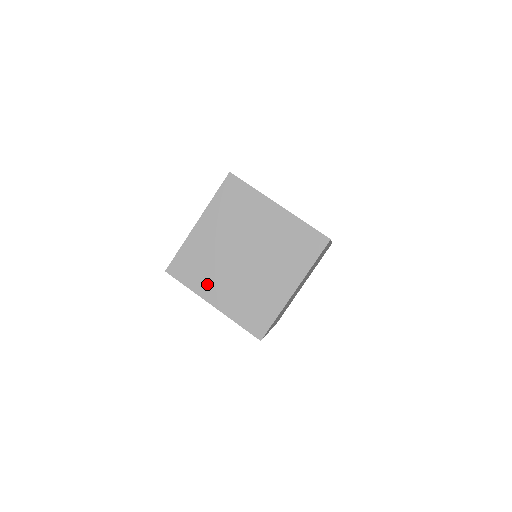
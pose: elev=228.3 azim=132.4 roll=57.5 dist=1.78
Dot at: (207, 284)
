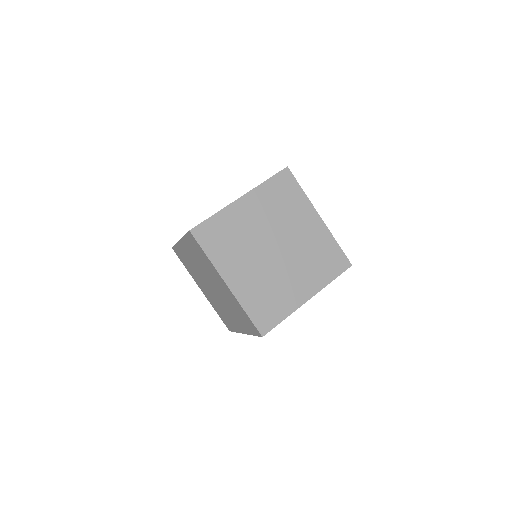
Dot at: (229, 261)
